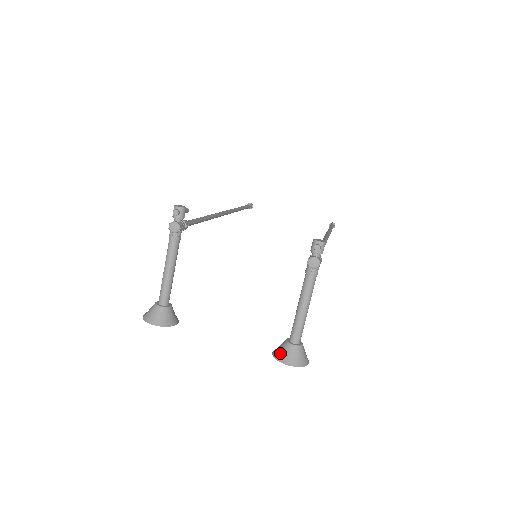
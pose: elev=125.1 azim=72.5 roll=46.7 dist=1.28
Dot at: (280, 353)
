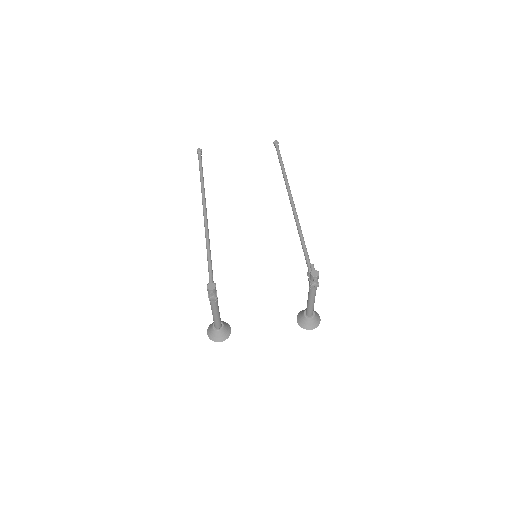
Dot at: (304, 324)
